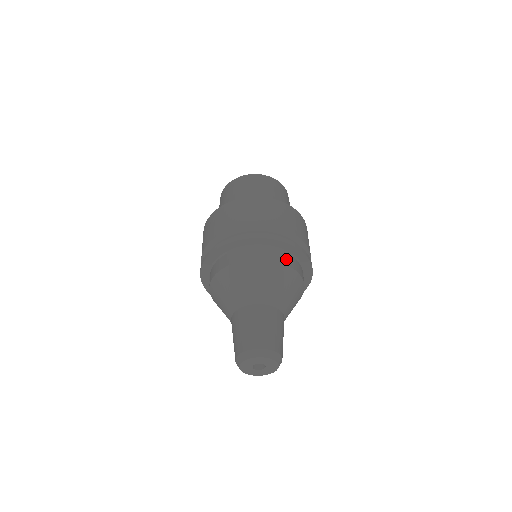
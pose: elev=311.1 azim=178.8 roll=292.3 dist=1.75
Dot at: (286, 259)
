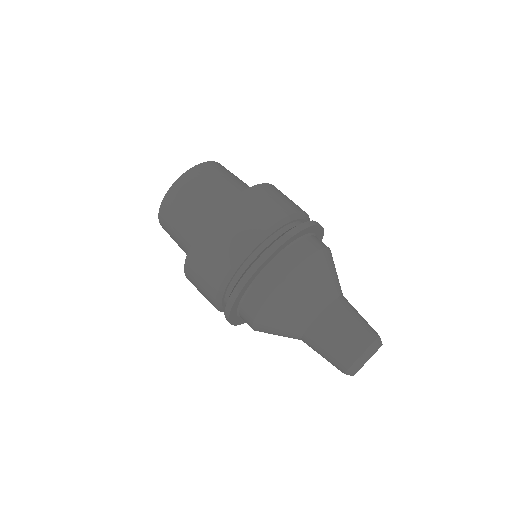
Dot at: occluded
